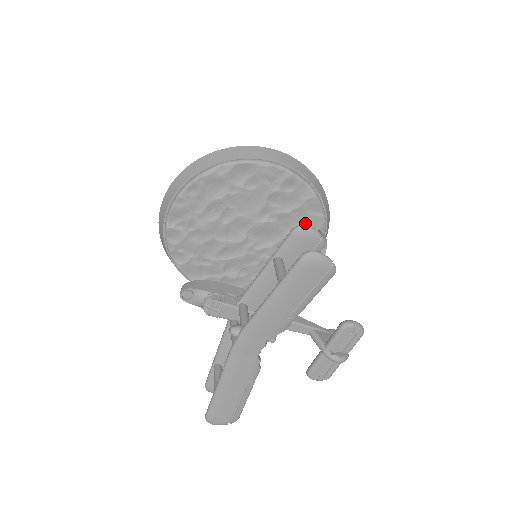
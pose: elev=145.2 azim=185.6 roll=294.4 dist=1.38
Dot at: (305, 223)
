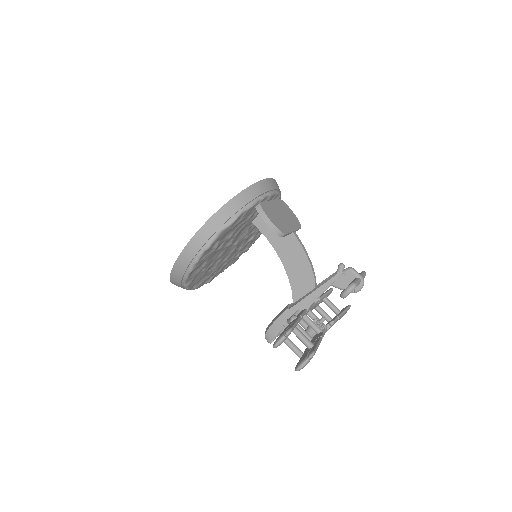
Dot at: (245, 218)
